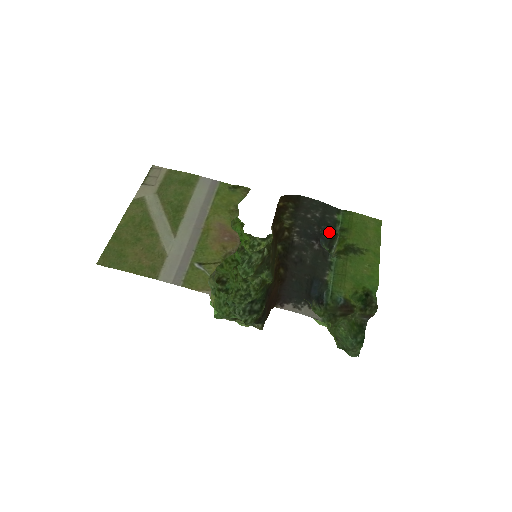
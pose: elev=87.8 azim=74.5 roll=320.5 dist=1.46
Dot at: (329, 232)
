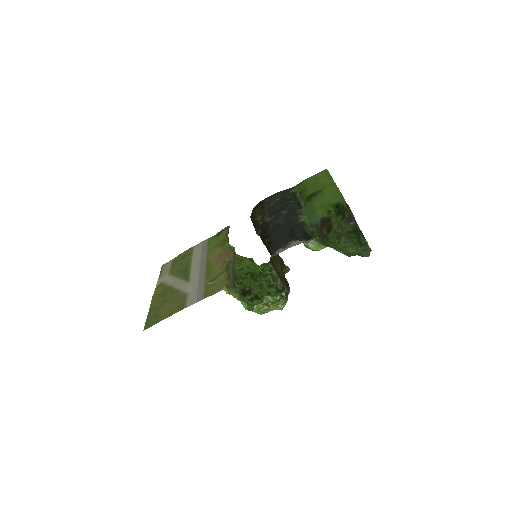
Dot at: (294, 203)
